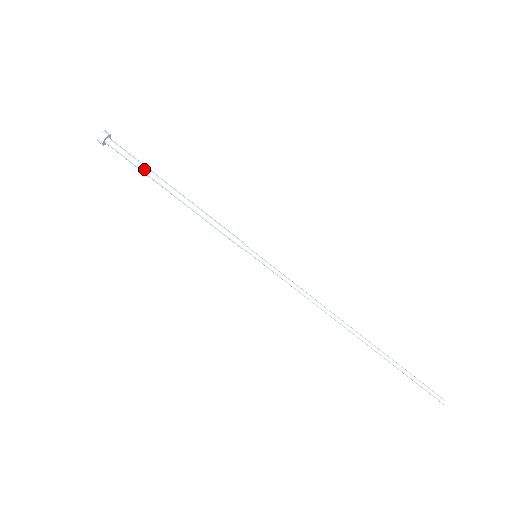
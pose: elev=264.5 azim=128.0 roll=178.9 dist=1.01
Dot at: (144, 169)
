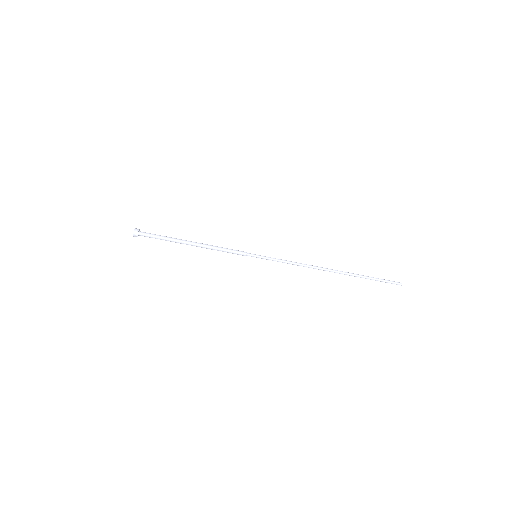
Dot at: occluded
